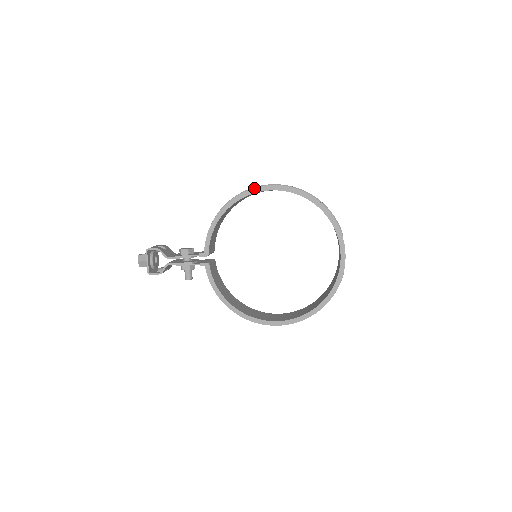
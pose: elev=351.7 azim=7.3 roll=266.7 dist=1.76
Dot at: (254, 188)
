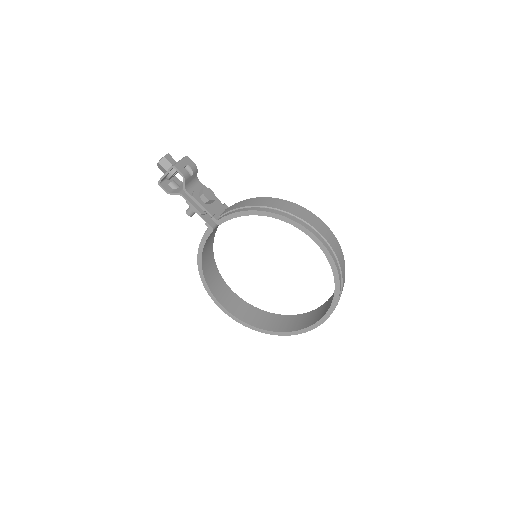
Dot at: (307, 228)
